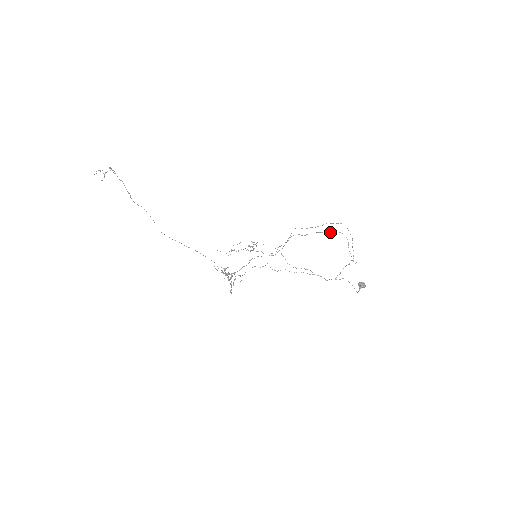
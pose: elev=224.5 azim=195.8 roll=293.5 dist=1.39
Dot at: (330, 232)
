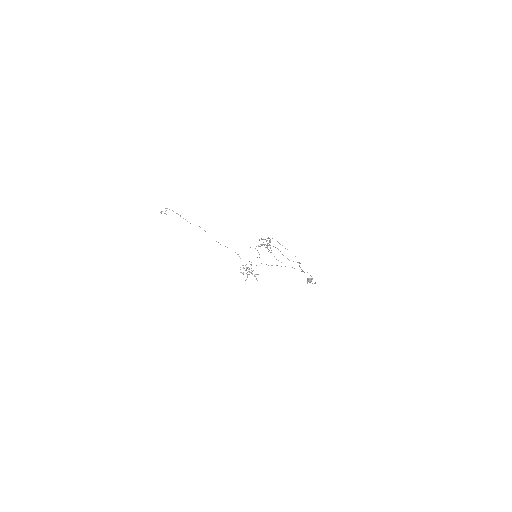
Dot at: occluded
